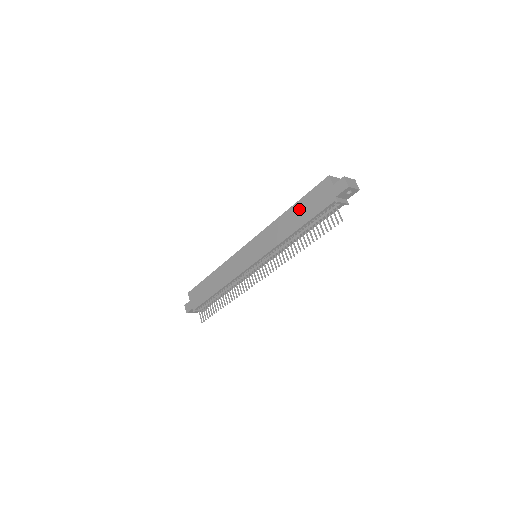
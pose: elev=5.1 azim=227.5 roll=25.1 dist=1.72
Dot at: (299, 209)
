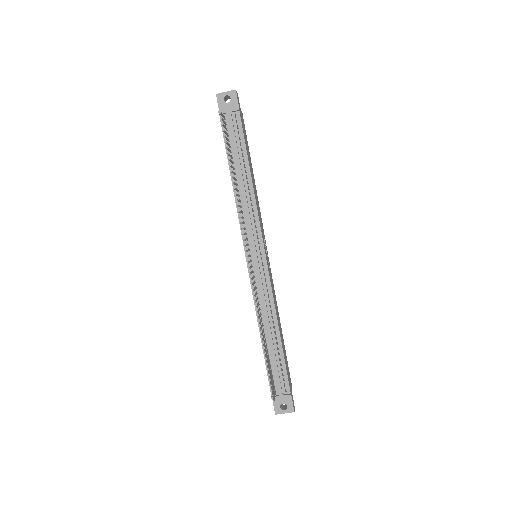
Dot at: occluded
